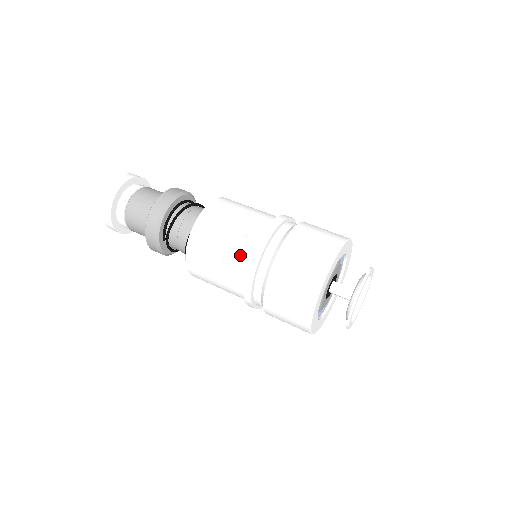
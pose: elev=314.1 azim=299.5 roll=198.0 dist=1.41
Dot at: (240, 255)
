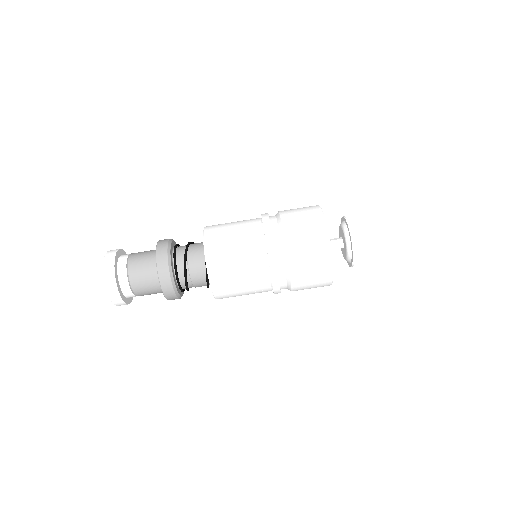
Dot at: occluded
